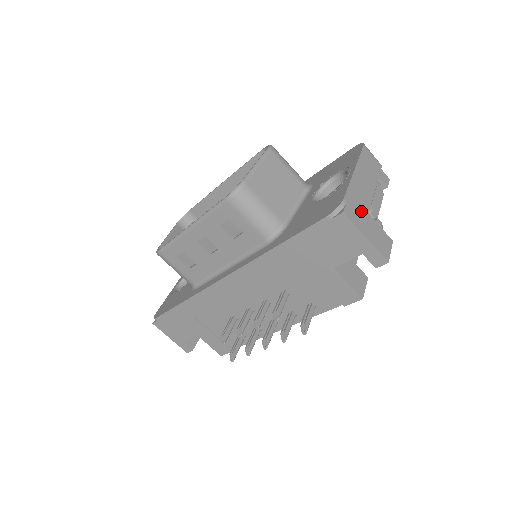
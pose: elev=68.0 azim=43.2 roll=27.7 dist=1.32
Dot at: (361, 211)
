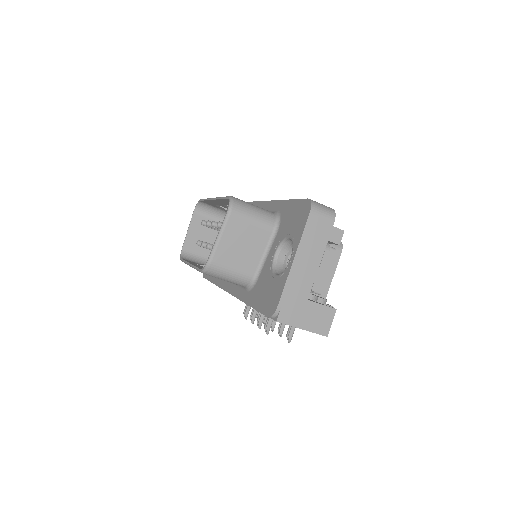
Dot at: (298, 304)
